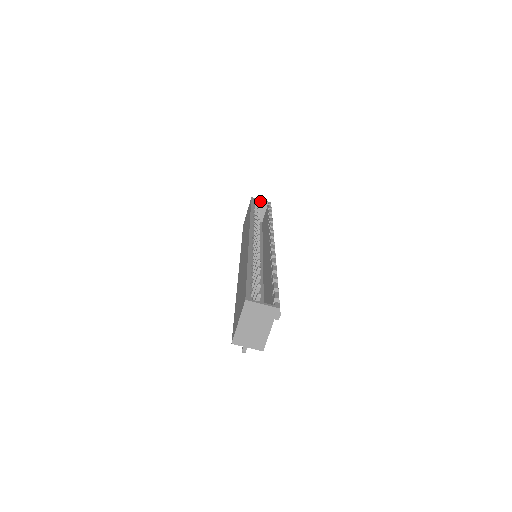
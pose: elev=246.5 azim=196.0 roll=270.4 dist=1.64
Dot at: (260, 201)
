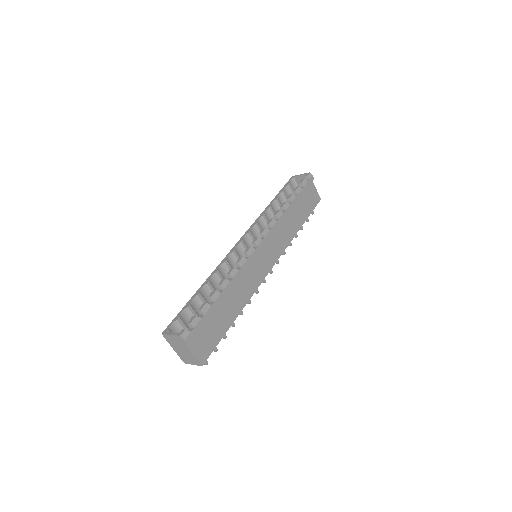
Dot at: (300, 176)
